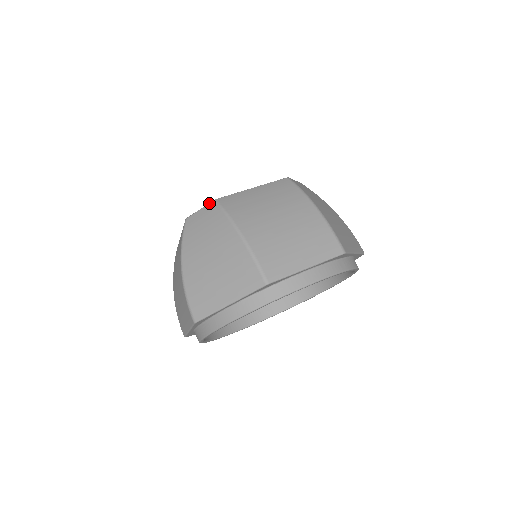
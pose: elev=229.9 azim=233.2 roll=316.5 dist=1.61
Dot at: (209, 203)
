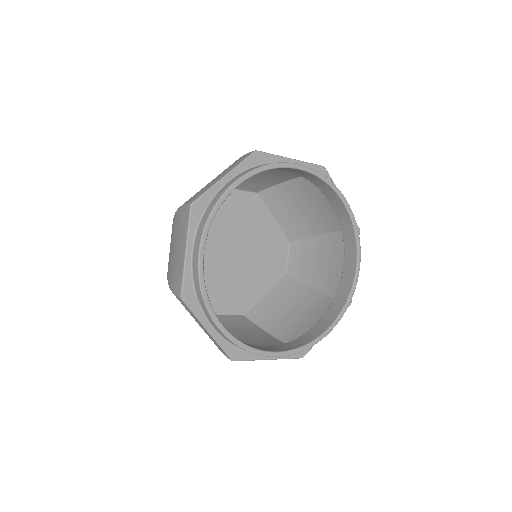
Dot at: occluded
